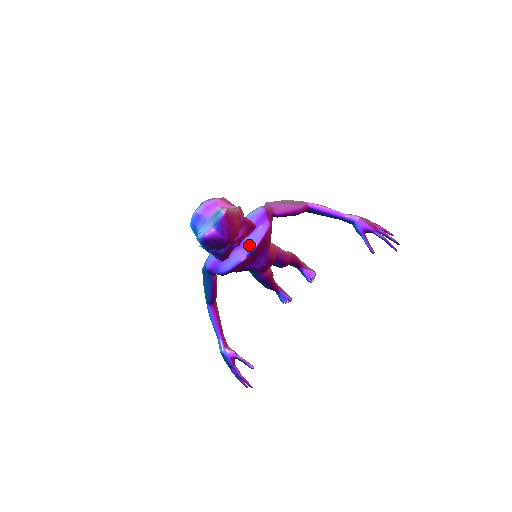
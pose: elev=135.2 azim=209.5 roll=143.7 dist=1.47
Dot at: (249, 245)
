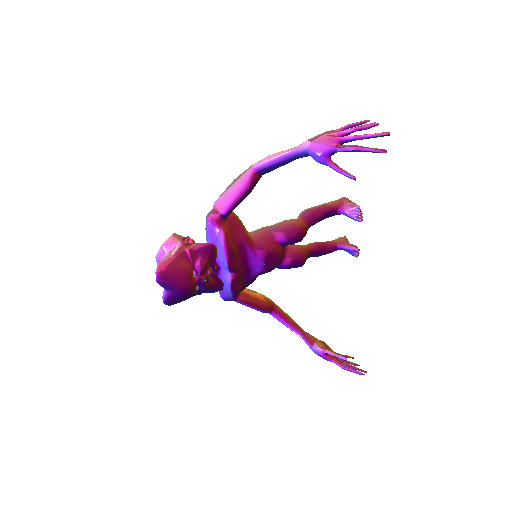
Dot at: (224, 265)
